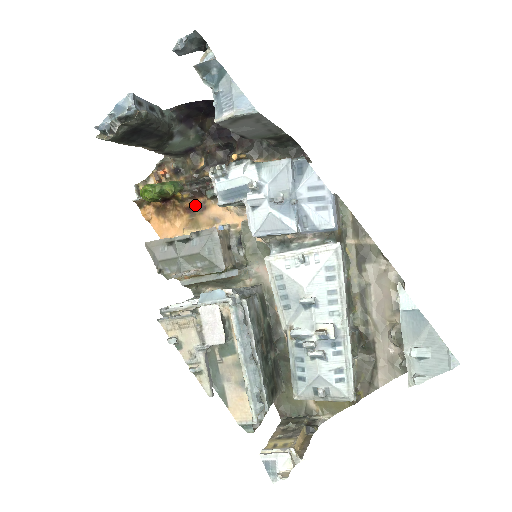
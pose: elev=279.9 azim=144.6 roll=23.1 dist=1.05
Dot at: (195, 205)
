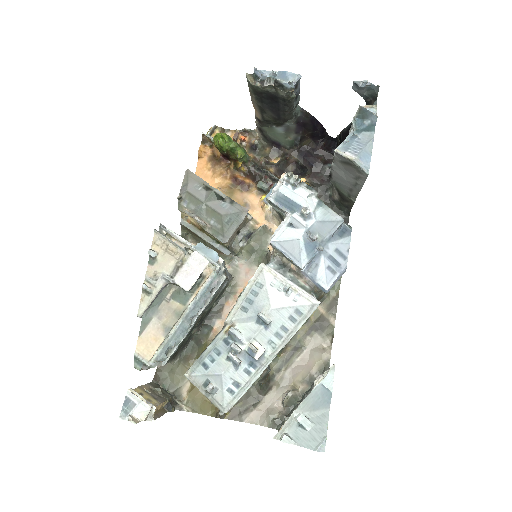
Dot at: (243, 181)
